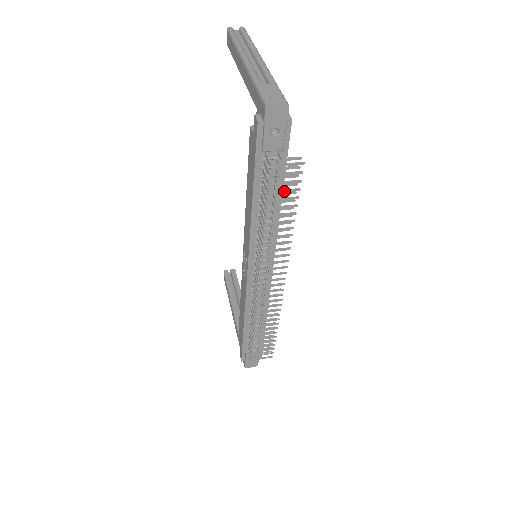
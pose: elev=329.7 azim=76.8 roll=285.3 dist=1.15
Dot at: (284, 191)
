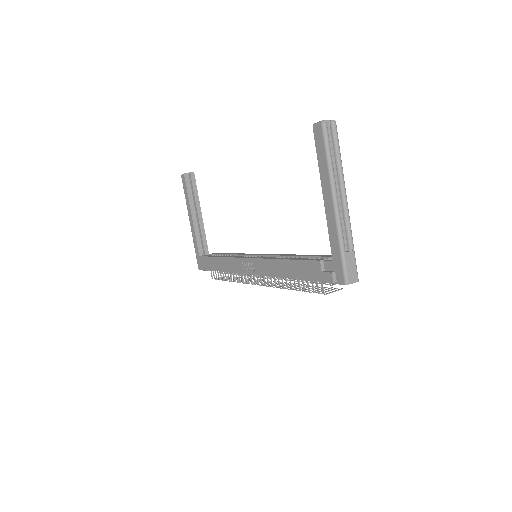
Dot at: occluded
